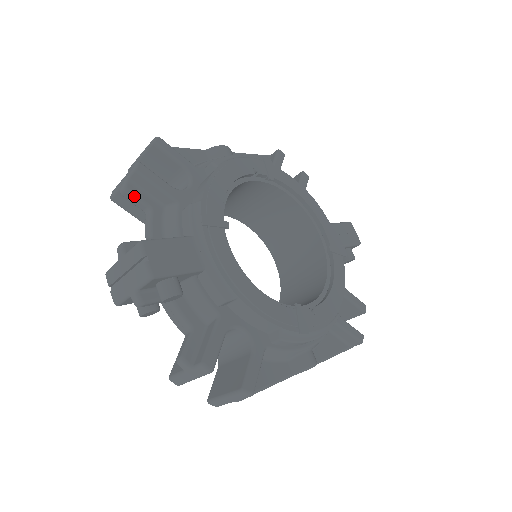
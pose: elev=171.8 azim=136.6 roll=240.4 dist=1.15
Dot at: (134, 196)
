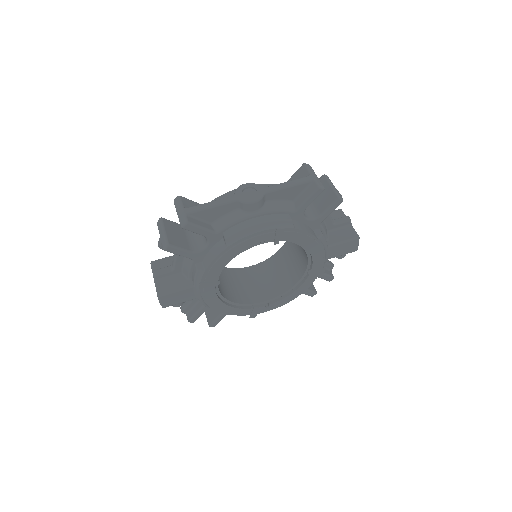
Dot at: occluded
